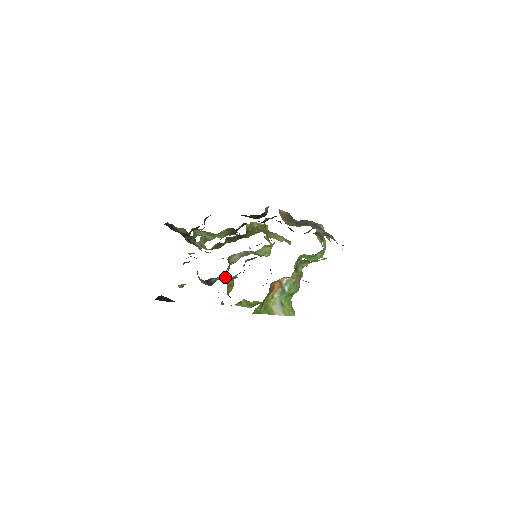
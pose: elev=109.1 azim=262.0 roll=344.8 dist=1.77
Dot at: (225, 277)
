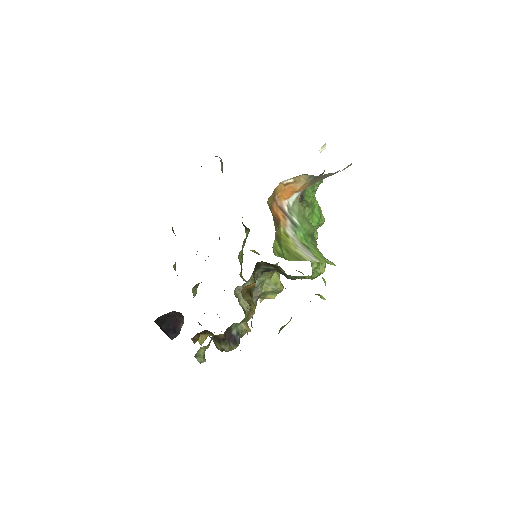
Dot at: (248, 328)
